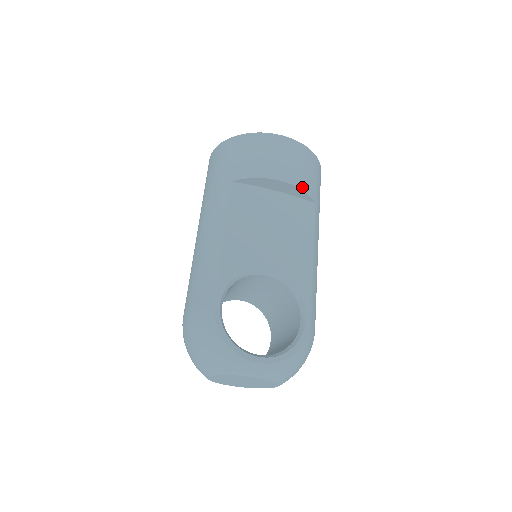
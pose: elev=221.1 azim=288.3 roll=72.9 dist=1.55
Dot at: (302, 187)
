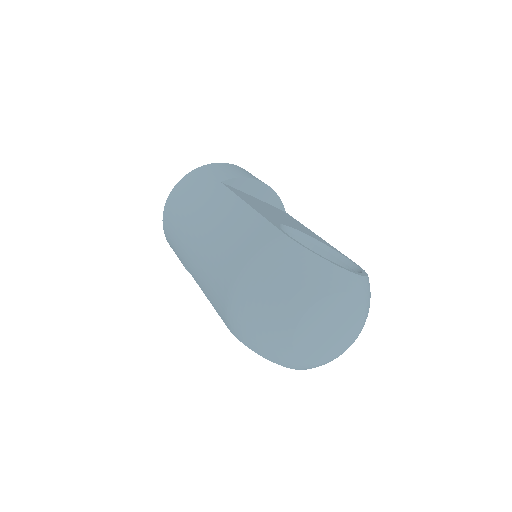
Dot at: (276, 193)
